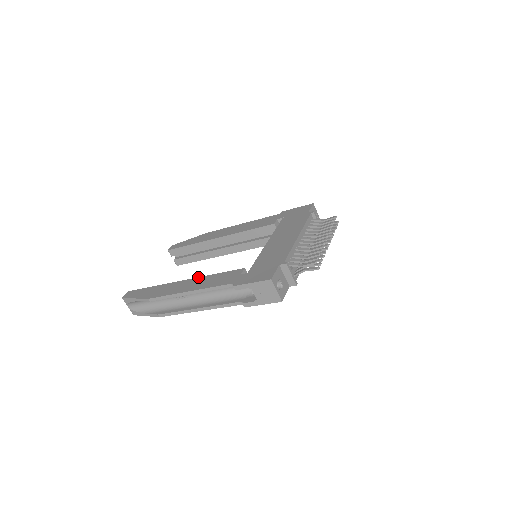
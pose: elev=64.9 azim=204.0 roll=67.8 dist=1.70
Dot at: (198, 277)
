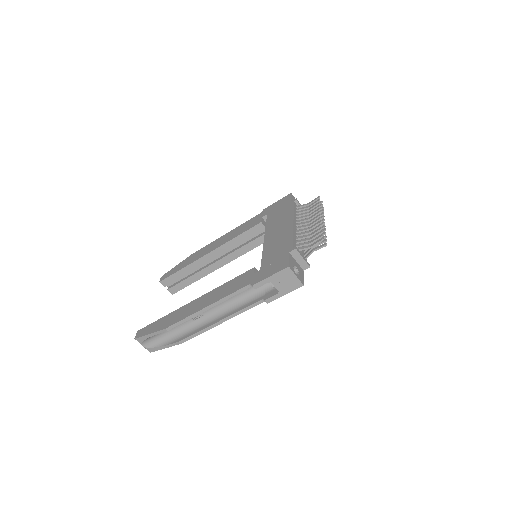
Dot at: (209, 292)
